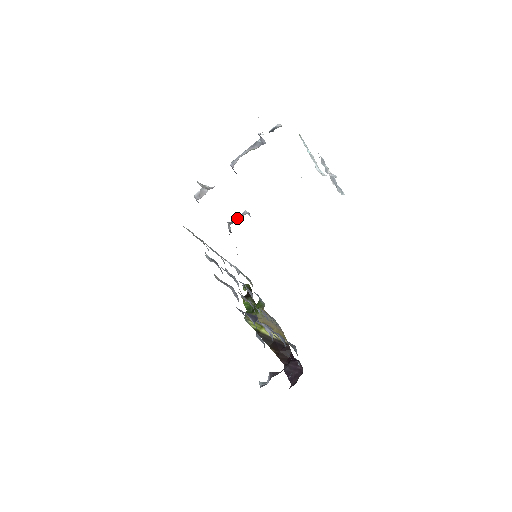
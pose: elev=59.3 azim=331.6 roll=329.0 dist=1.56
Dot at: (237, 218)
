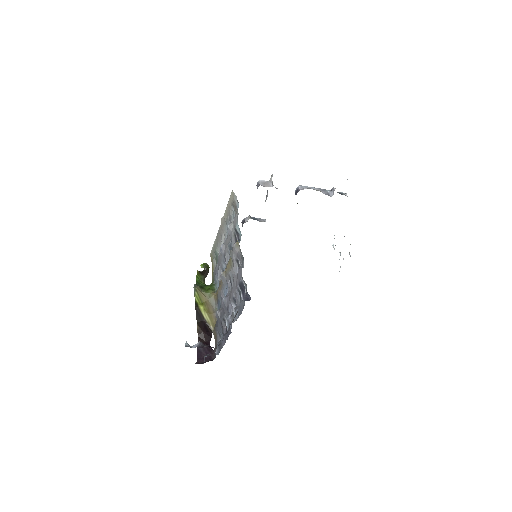
Dot at: (257, 218)
